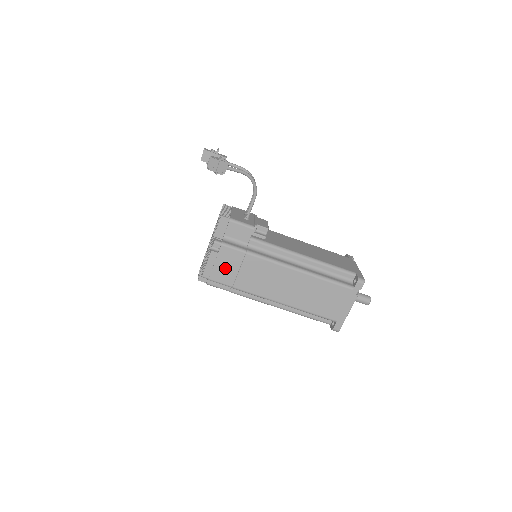
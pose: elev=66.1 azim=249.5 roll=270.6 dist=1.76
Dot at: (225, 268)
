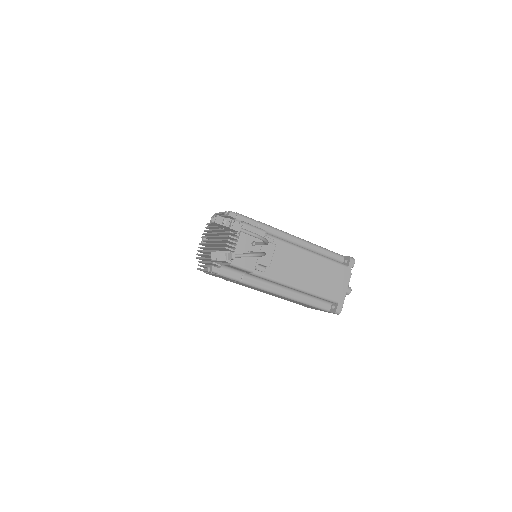
Dot at: occluded
